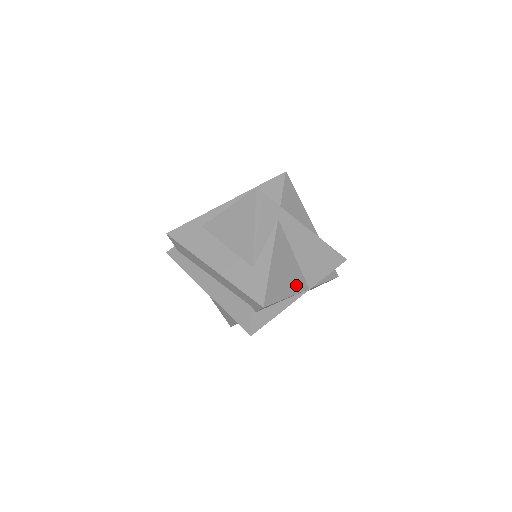
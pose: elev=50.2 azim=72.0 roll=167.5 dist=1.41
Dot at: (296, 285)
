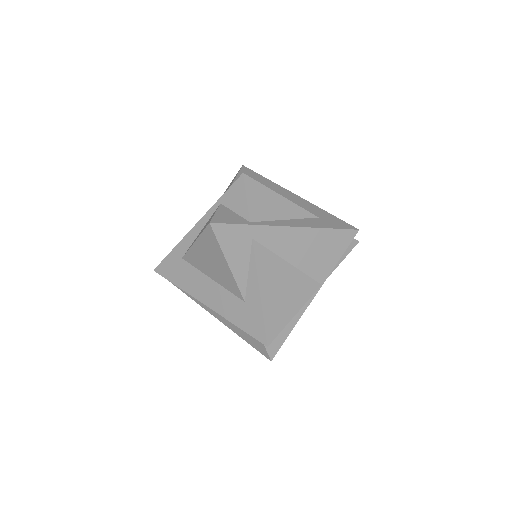
Dot at: (302, 293)
